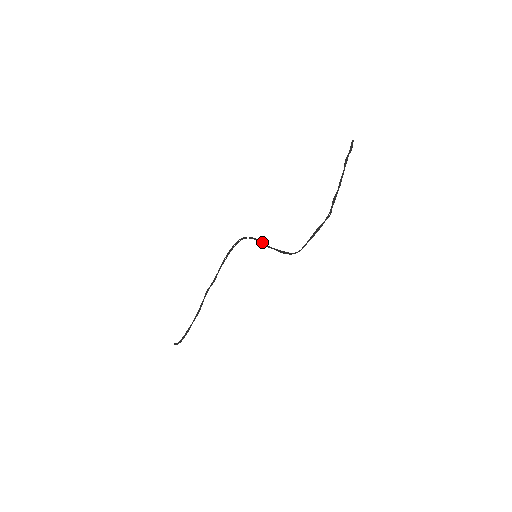
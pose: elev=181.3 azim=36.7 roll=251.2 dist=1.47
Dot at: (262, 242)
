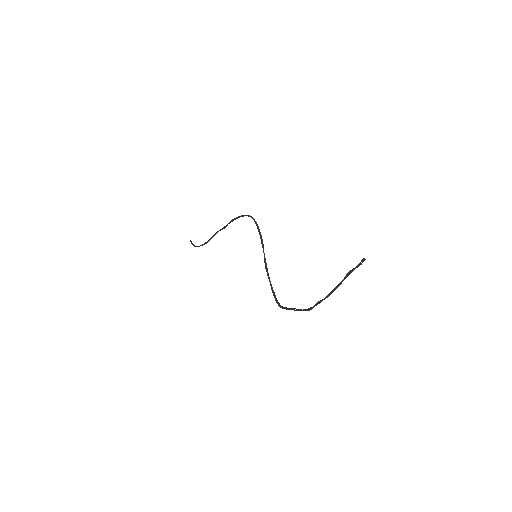
Dot at: (263, 251)
